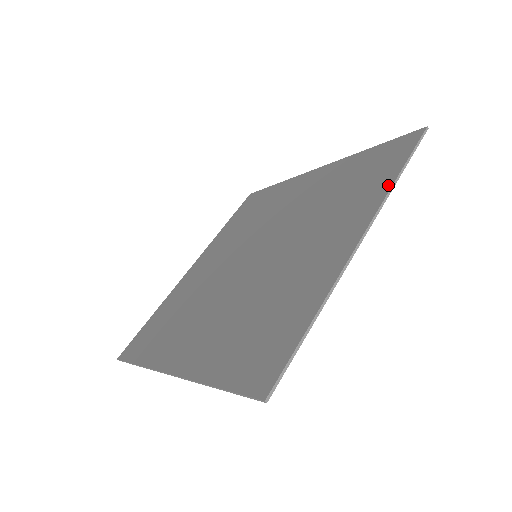
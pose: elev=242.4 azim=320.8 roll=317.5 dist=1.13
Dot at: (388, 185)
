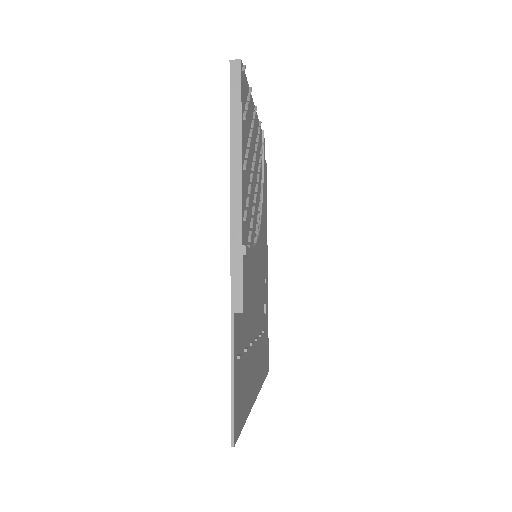
Dot at: occluded
